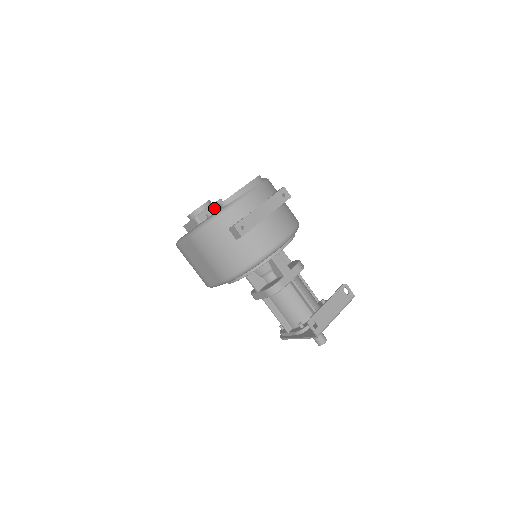
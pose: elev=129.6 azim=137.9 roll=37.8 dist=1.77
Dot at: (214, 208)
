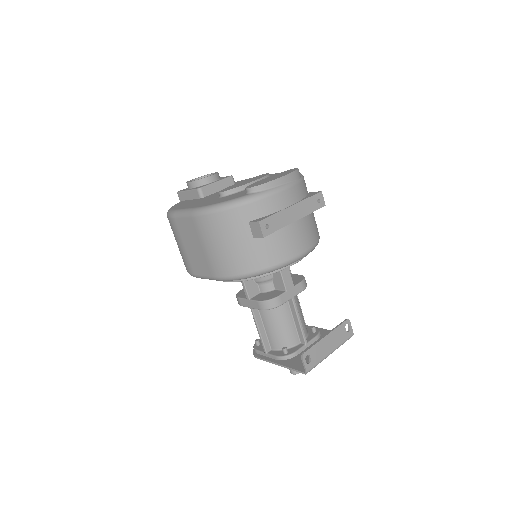
Dot at: (232, 188)
